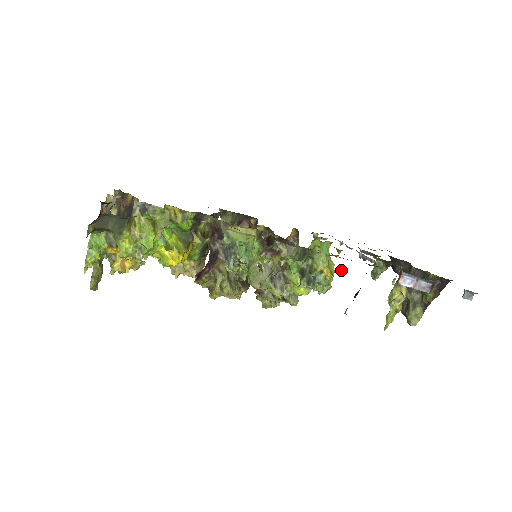
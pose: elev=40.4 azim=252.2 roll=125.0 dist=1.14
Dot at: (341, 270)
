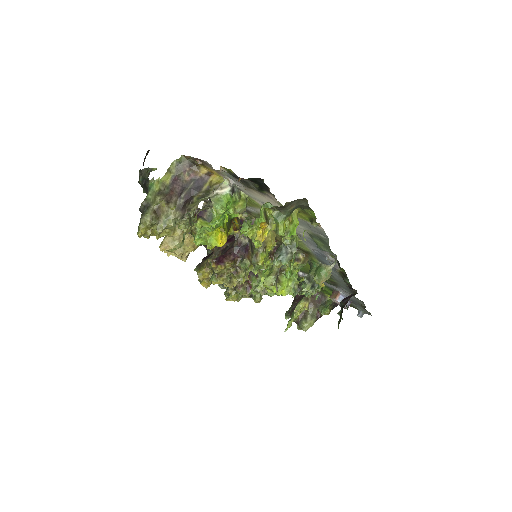
Dot at: (350, 284)
